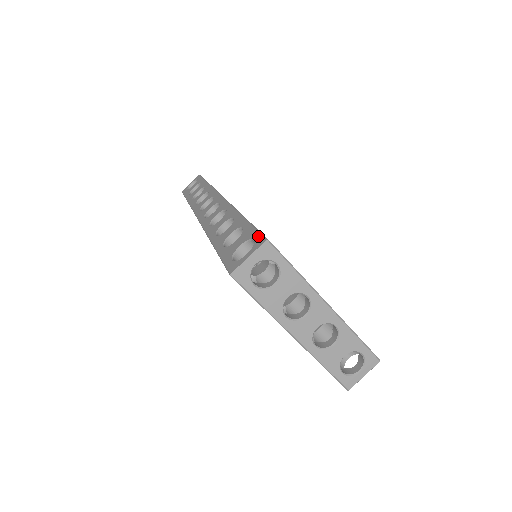
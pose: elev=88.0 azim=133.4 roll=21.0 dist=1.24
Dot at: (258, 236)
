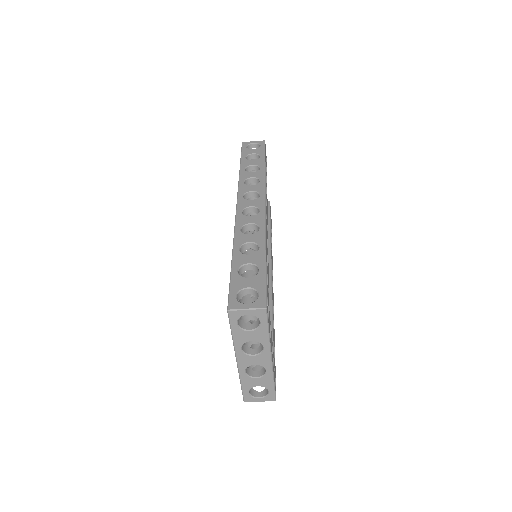
Dot at: (263, 295)
